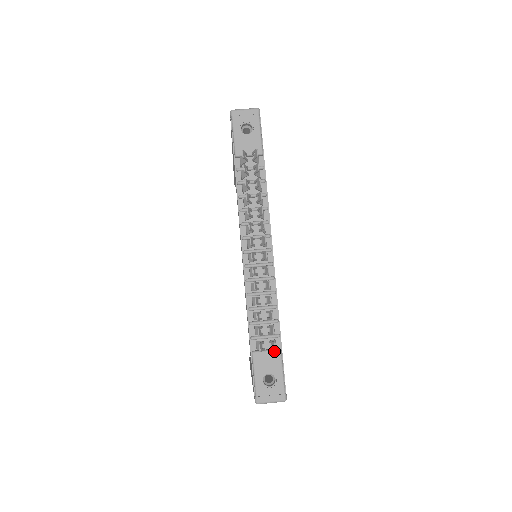
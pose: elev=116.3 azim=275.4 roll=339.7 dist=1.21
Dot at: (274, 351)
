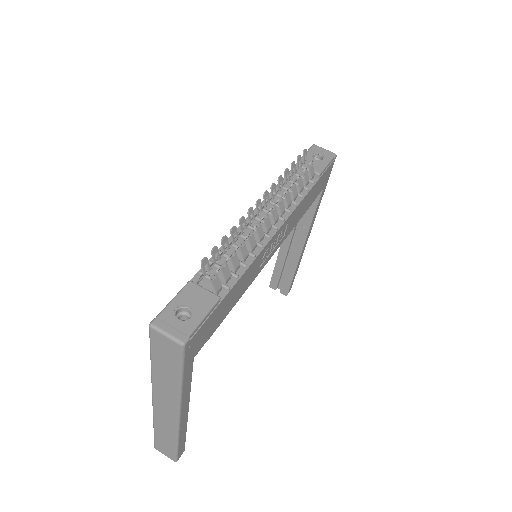
Dot at: (212, 293)
